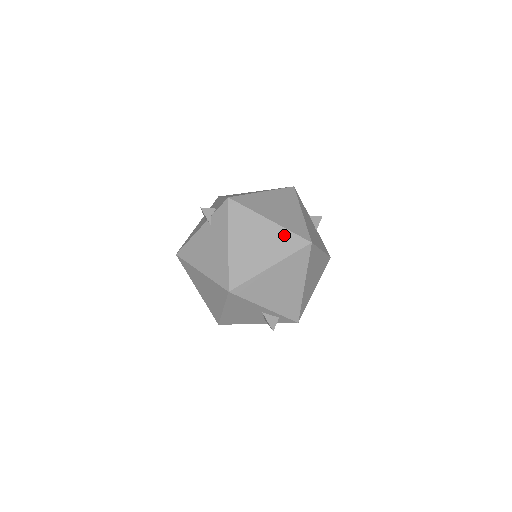
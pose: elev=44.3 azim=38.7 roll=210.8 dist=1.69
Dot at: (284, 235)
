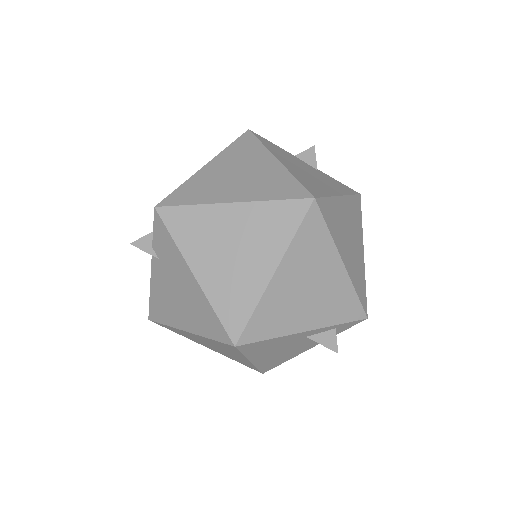
Dot at: (266, 212)
